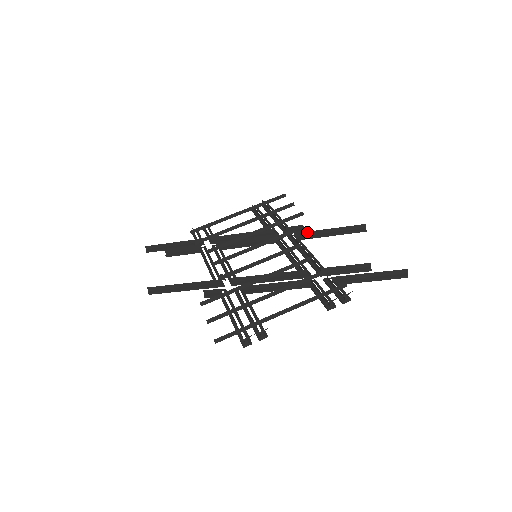
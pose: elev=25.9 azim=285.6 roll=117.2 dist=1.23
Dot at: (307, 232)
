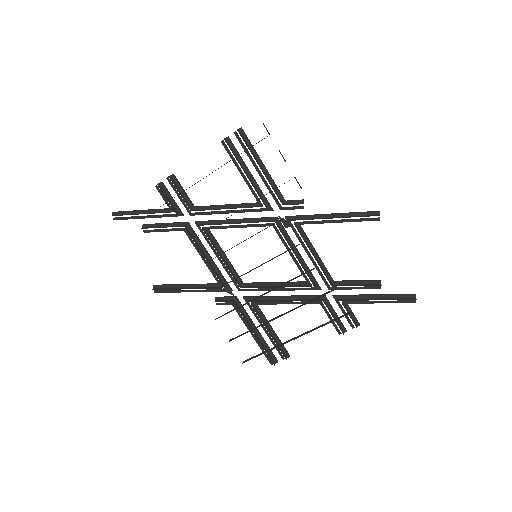
Dot at: (309, 222)
